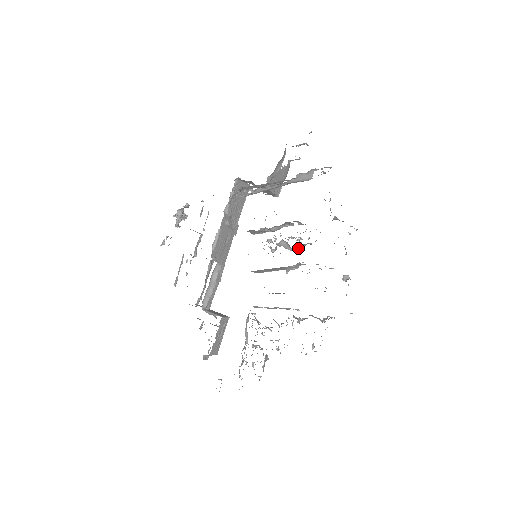
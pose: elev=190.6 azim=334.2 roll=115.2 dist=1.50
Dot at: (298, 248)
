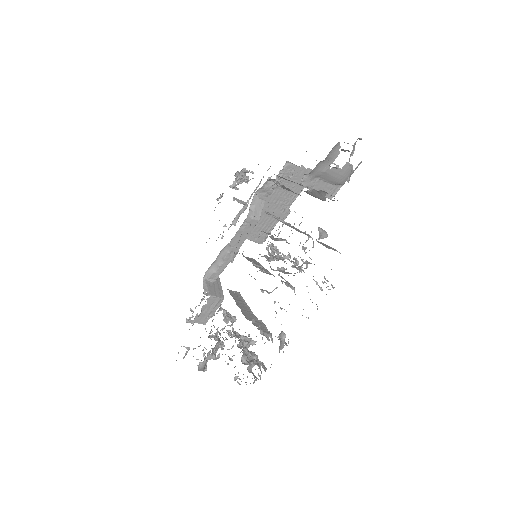
Dot at: (283, 272)
